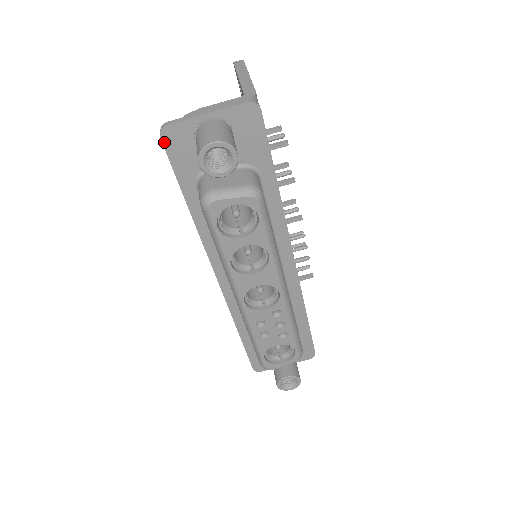
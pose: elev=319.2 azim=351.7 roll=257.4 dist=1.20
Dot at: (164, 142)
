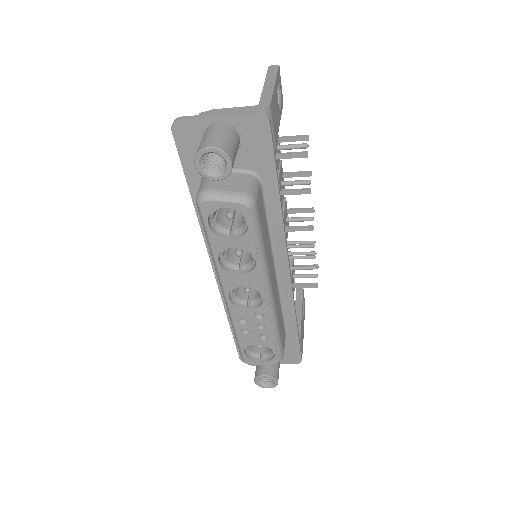
Dot at: (175, 135)
